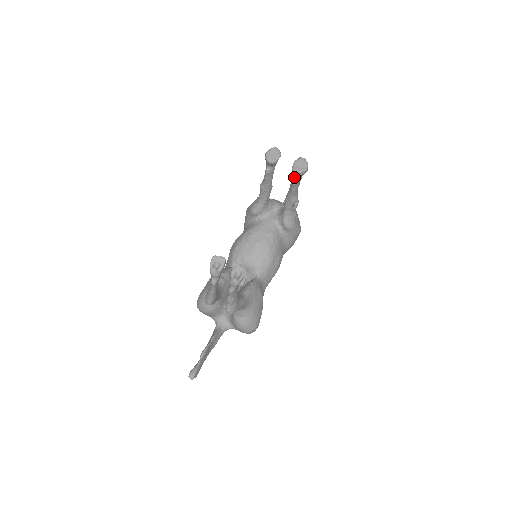
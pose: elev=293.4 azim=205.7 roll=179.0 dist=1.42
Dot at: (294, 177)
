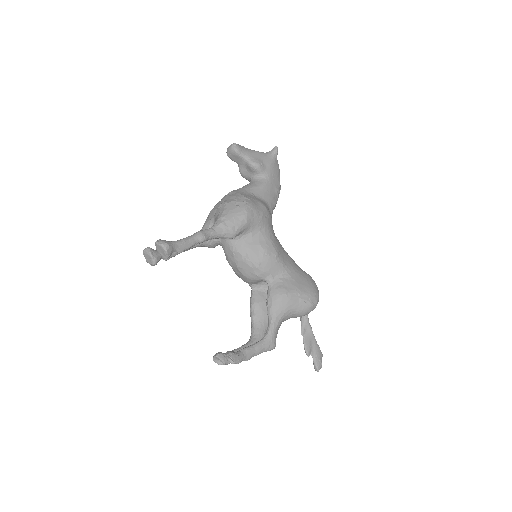
Dot at: occluded
